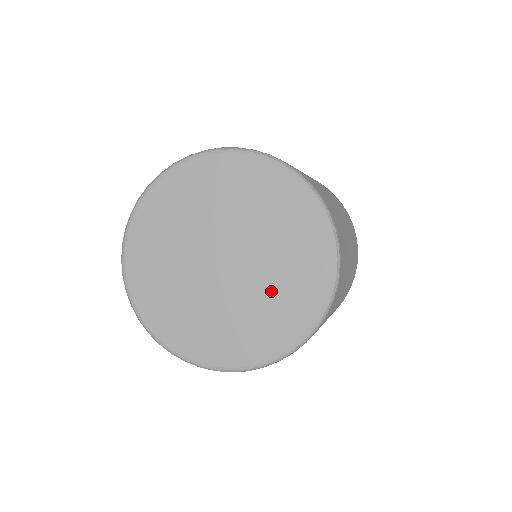
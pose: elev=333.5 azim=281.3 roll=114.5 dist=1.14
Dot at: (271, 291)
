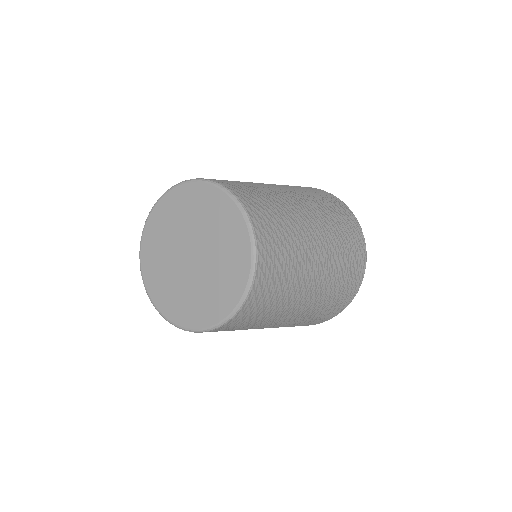
Dot at: (212, 282)
